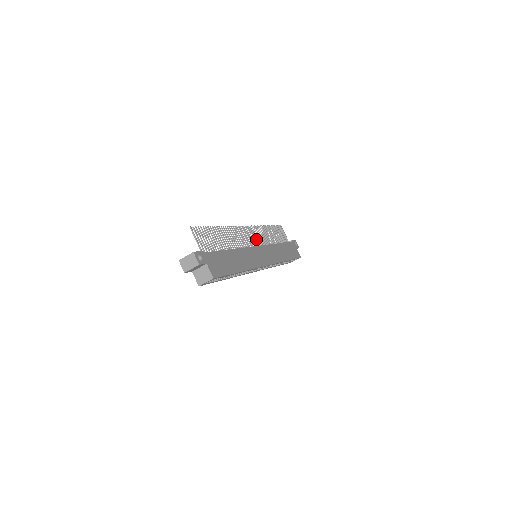
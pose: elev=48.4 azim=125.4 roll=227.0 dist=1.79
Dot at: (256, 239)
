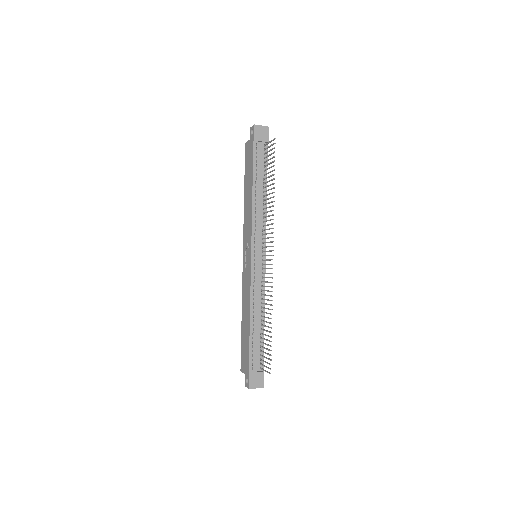
Dot at: occluded
